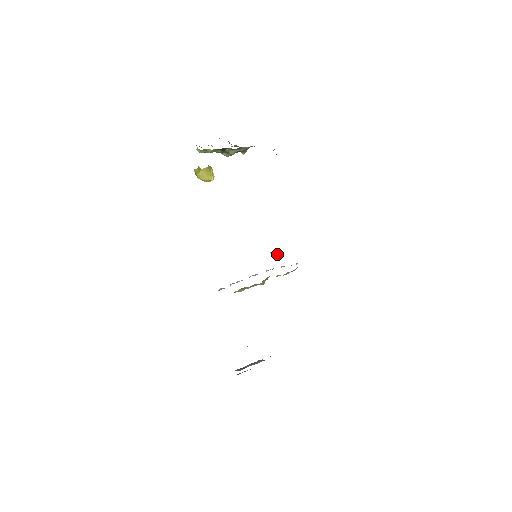
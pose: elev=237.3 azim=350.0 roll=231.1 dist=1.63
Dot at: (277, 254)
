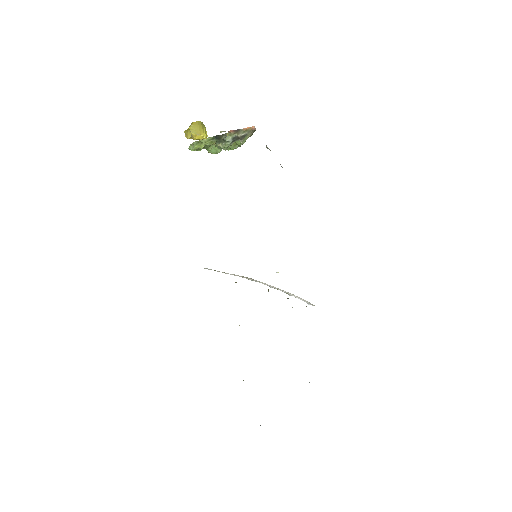
Dot at: occluded
